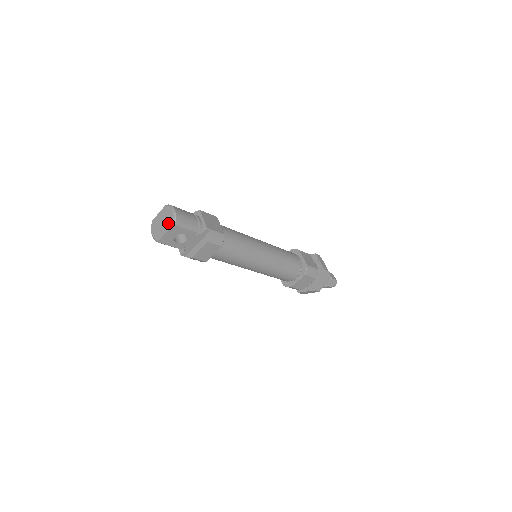
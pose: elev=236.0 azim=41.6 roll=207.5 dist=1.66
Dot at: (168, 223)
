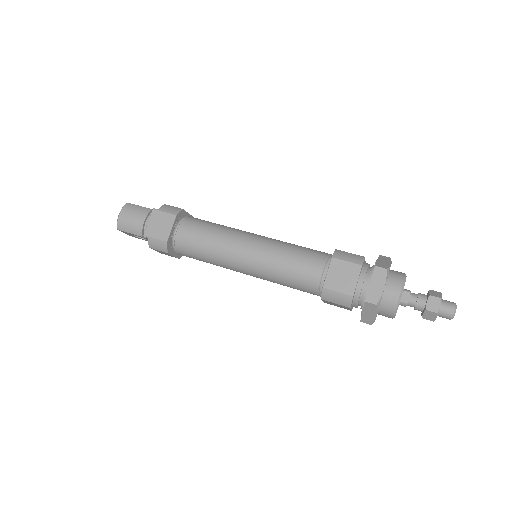
Dot at: occluded
